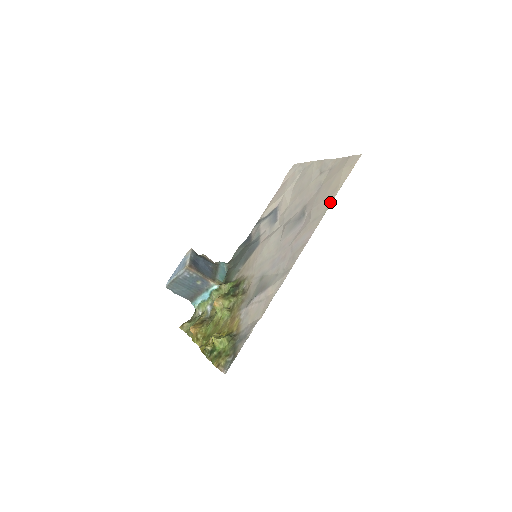
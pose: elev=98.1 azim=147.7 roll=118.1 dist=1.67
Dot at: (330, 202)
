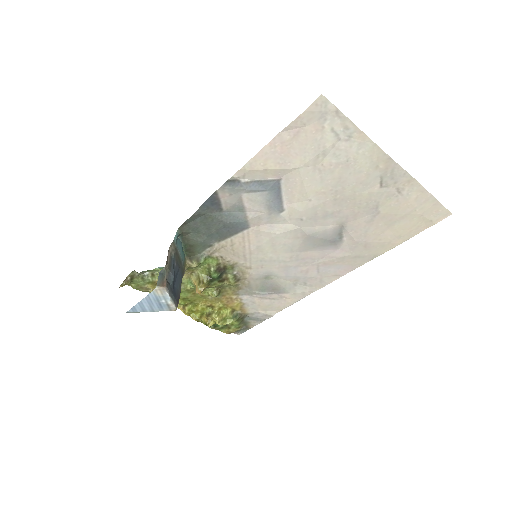
Dot at: (386, 251)
